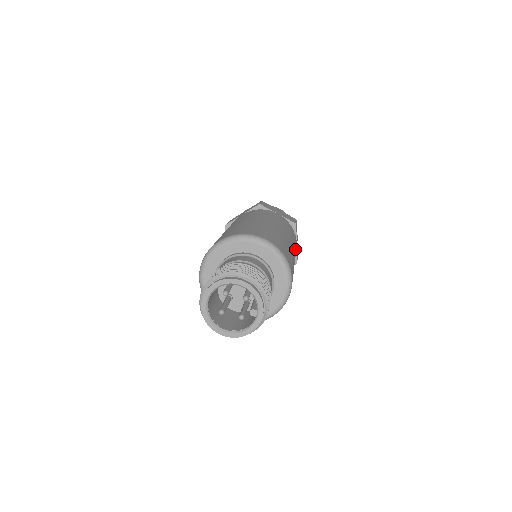
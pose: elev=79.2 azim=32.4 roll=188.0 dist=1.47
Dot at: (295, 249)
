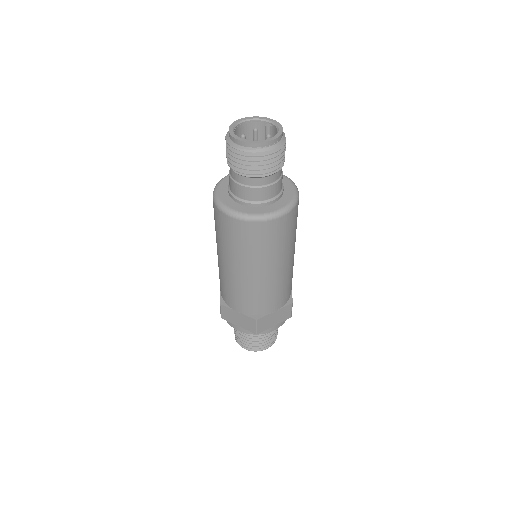
Dot at: occluded
